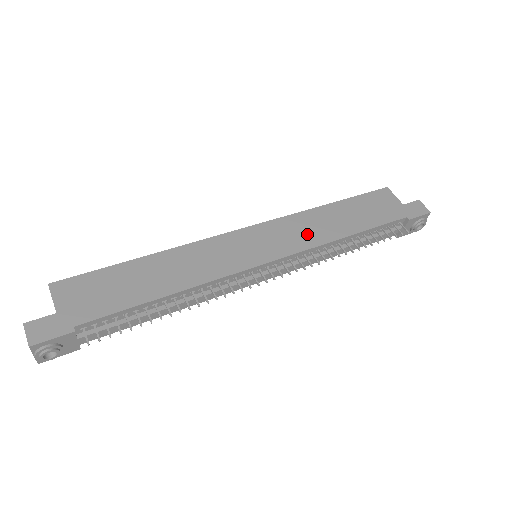
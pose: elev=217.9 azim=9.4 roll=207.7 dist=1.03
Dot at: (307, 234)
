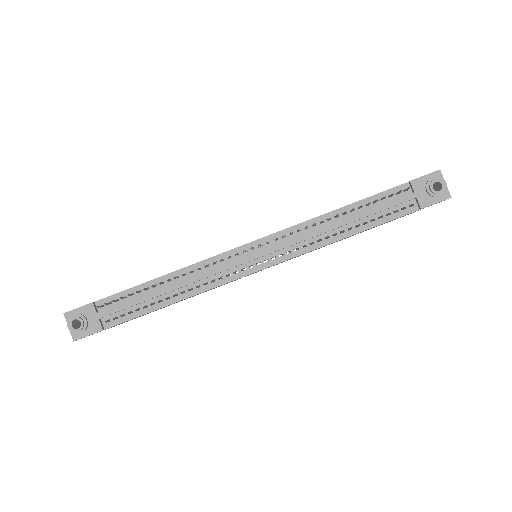
Dot at: occluded
